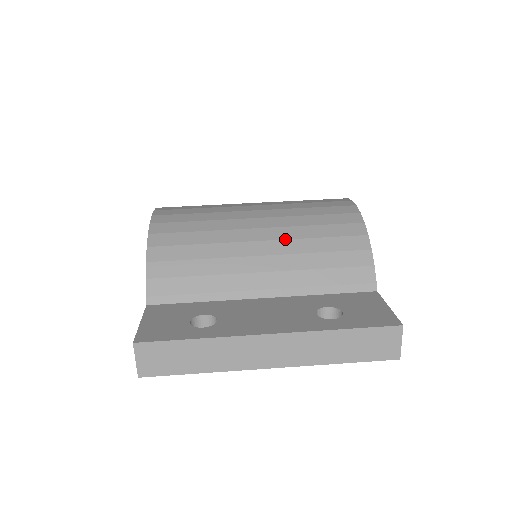
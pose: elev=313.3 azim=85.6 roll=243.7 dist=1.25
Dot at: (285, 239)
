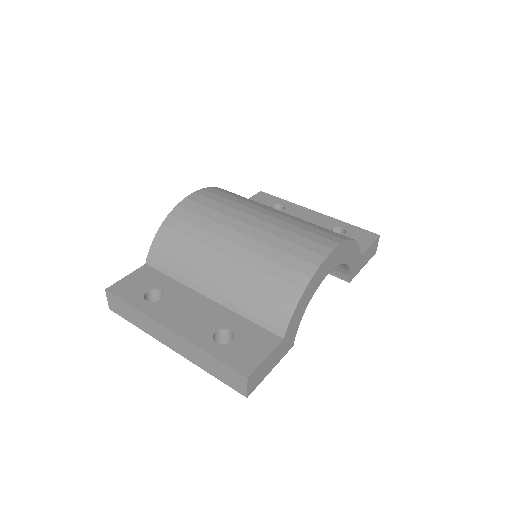
Dot at: (243, 262)
